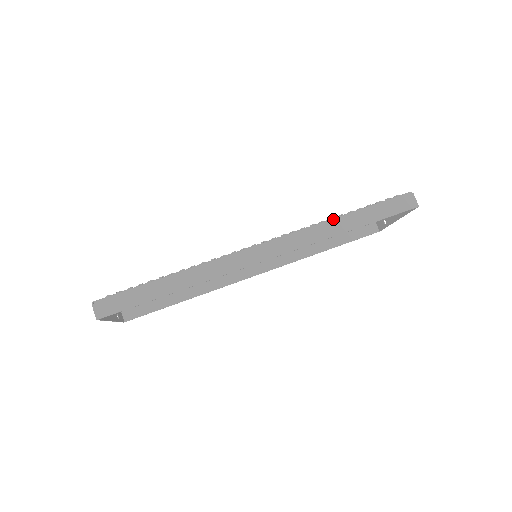
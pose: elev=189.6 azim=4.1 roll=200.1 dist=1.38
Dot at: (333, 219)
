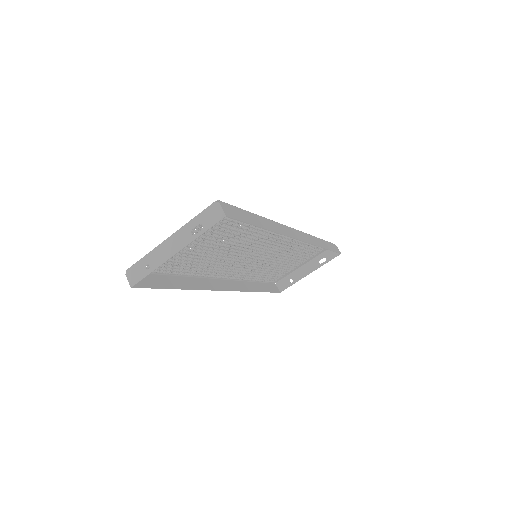
Dot at: (316, 237)
